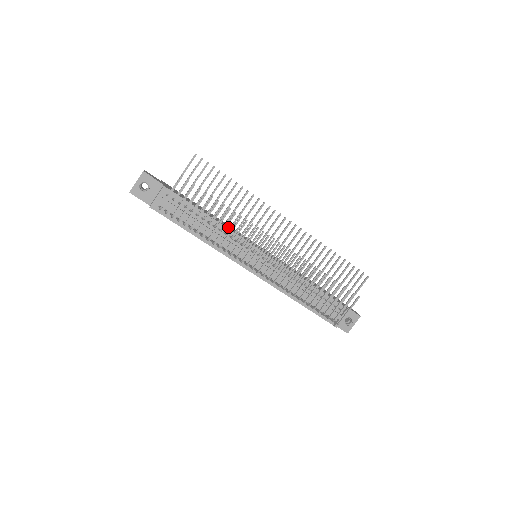
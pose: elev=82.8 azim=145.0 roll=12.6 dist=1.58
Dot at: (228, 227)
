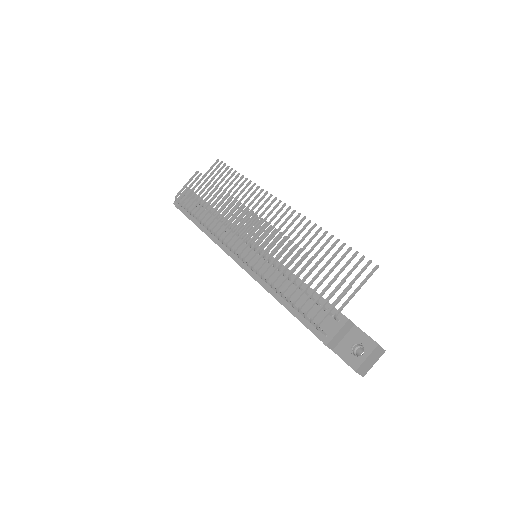
Dot at: occluded
